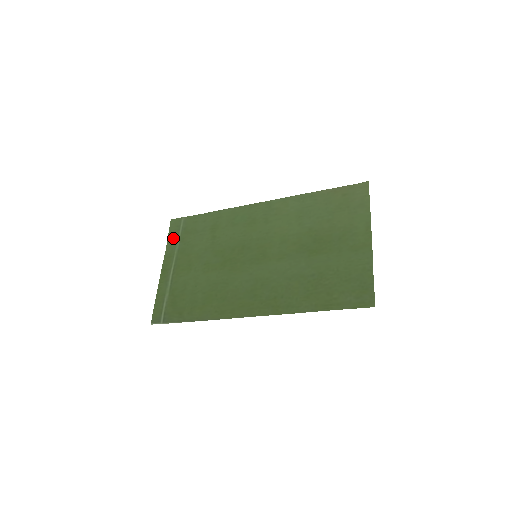
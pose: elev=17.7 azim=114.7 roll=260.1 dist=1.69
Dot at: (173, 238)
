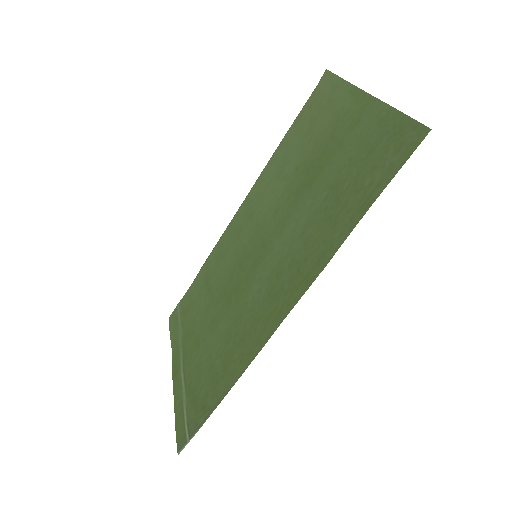
Dot at: (174, 333)
